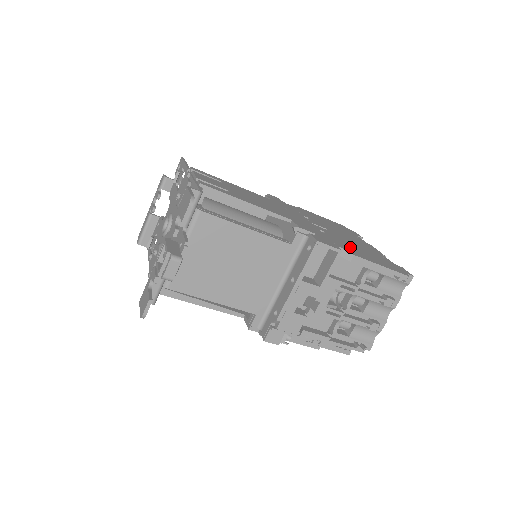
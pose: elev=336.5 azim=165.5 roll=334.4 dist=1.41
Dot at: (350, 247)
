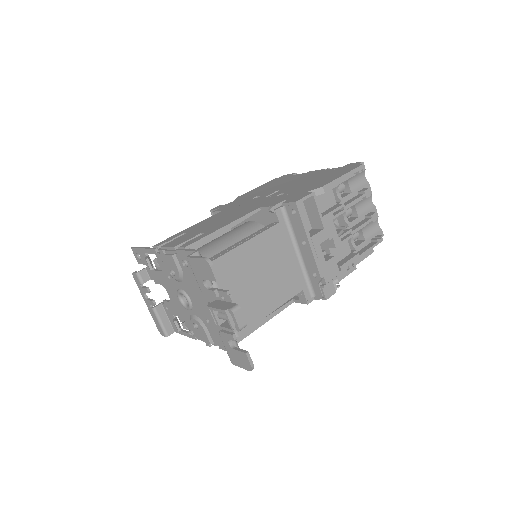
Dot at: (310, 185)
